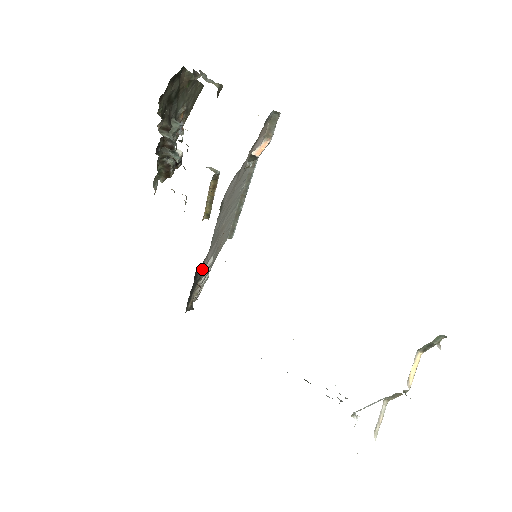
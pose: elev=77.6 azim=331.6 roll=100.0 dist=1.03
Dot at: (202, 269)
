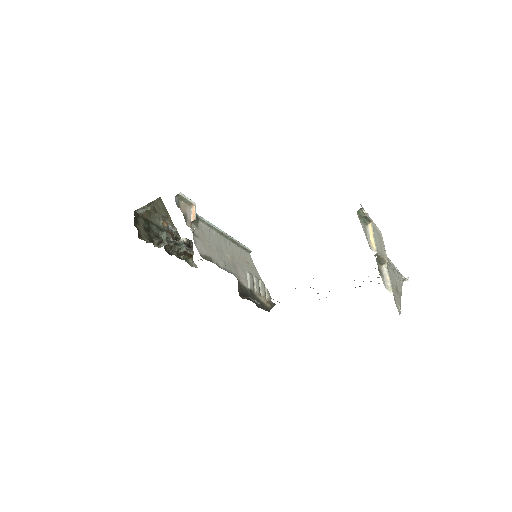
Dot at: (246, 286)
